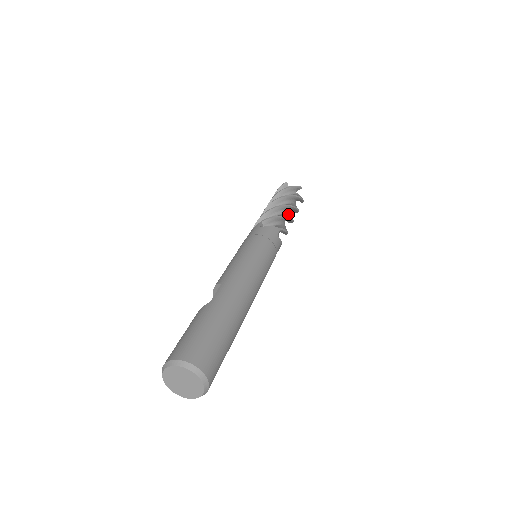
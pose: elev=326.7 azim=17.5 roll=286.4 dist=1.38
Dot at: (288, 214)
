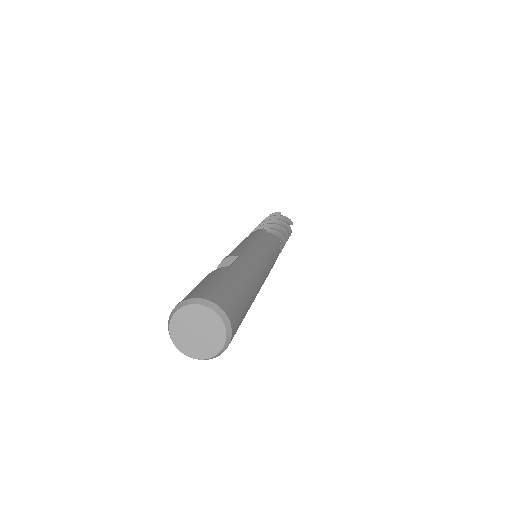
Dot at: occluded
